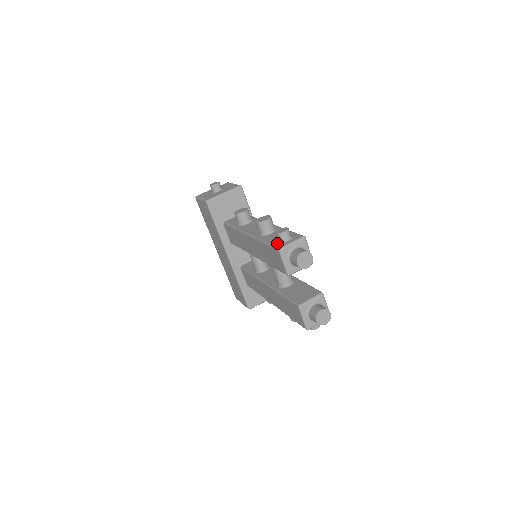
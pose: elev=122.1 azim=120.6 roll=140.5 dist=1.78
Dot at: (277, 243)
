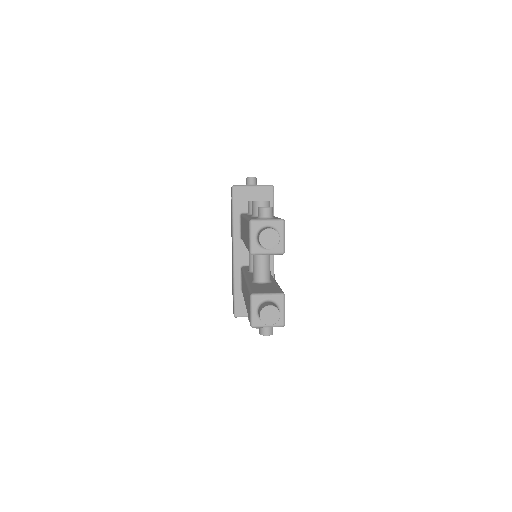
Dot at: (255, 218)
